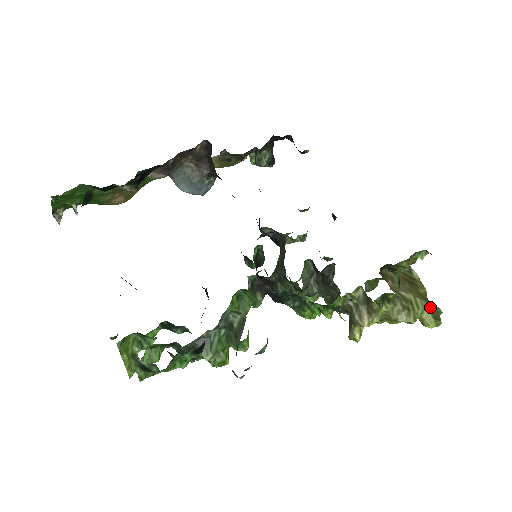
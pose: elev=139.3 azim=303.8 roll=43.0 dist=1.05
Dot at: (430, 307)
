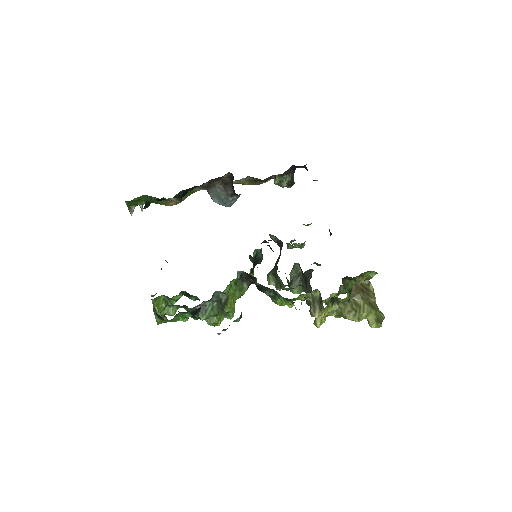
Dot at: (376, 313)
